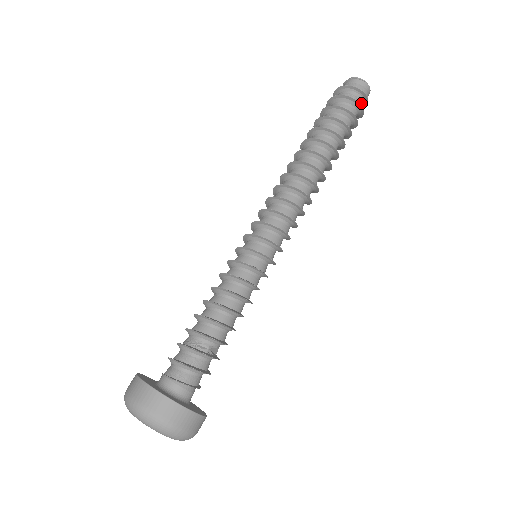
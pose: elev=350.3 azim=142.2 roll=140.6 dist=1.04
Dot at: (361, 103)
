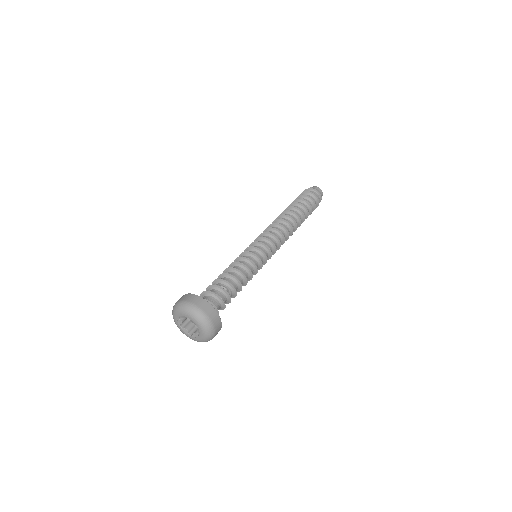
Dot at: (318, 198)
